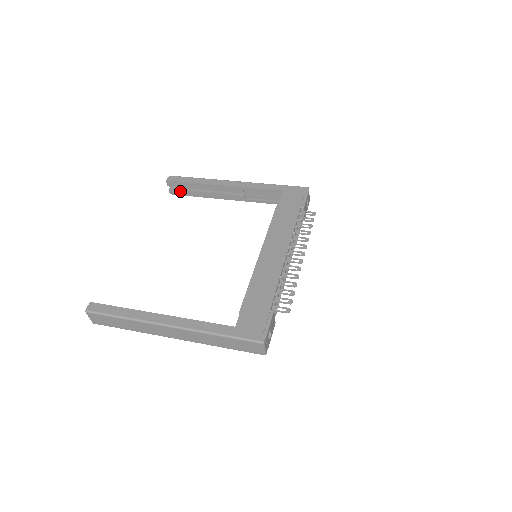
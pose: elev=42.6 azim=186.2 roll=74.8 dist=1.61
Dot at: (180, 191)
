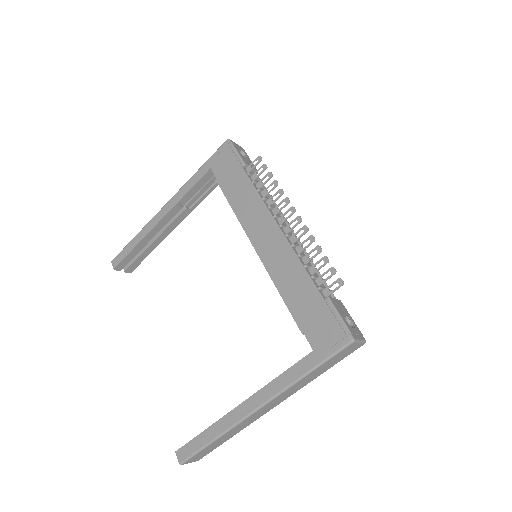
Dot at: (134, 263)
